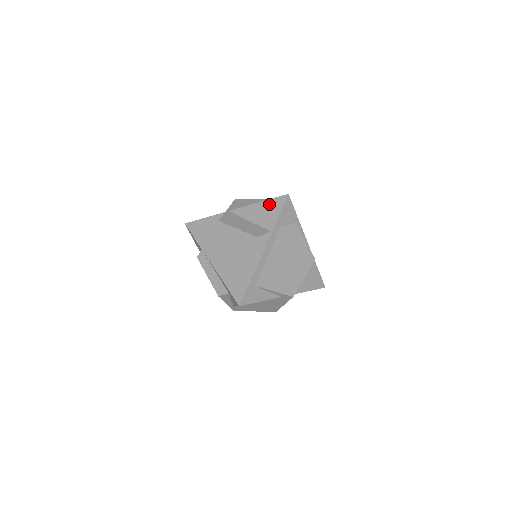
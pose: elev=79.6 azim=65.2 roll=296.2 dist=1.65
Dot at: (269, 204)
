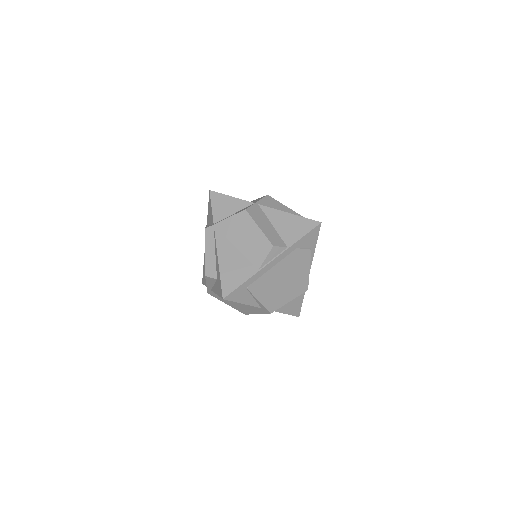
Dot at: (299, 221)
